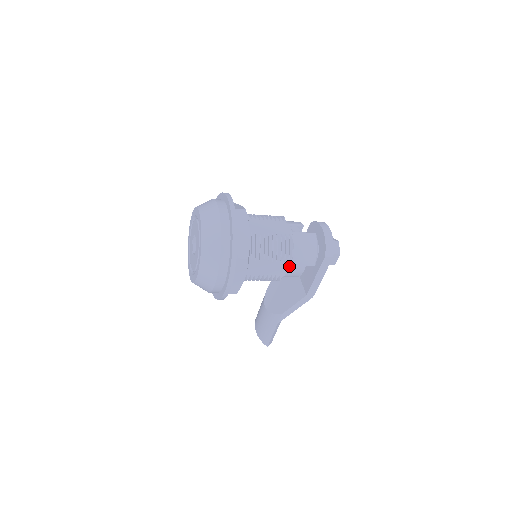
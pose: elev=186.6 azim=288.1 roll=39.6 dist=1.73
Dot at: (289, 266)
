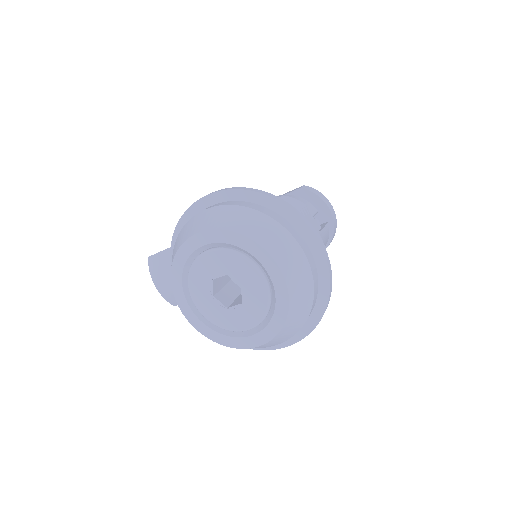
Dot at: occluded
